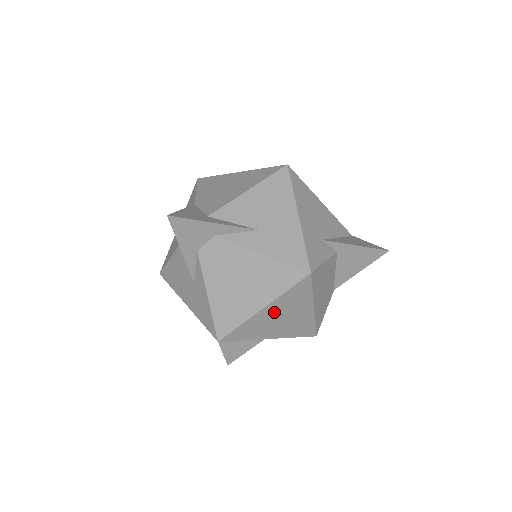
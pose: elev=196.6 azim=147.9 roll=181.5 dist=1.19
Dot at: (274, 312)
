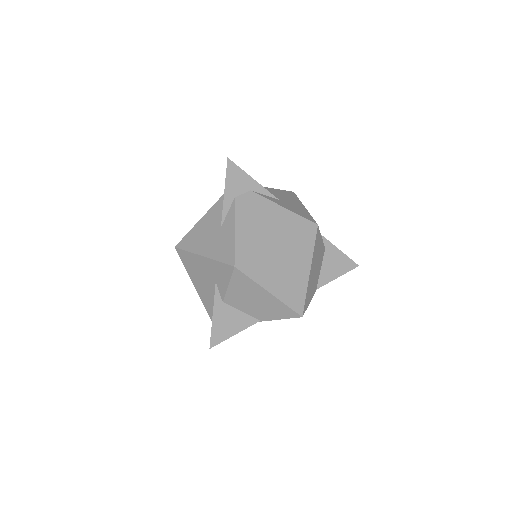
Dot at: (283, 256)
